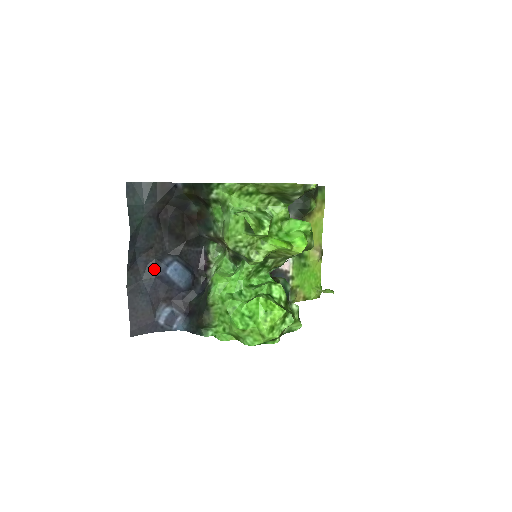
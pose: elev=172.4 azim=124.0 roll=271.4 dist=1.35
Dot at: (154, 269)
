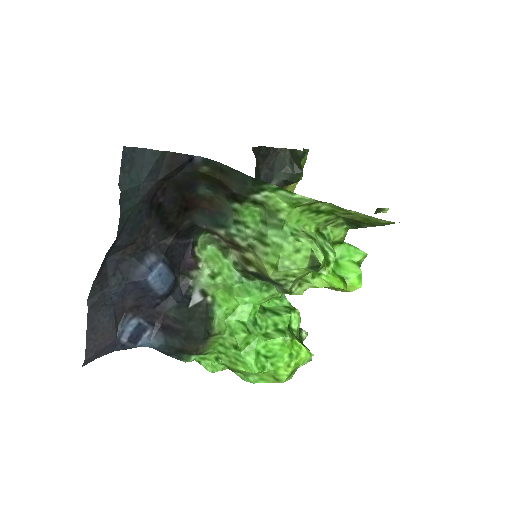
Dot at: (128, 271)
